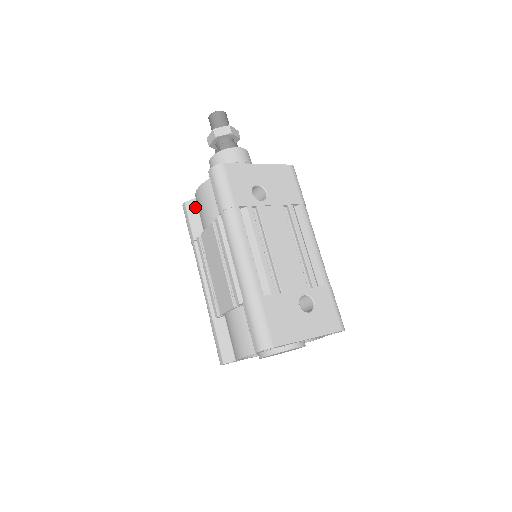
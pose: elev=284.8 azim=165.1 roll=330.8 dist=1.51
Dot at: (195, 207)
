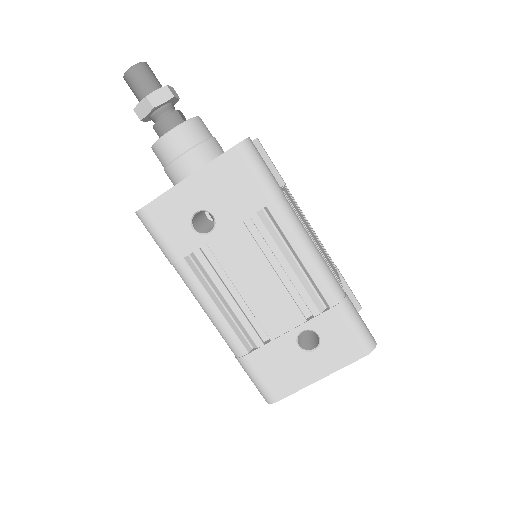
Dot at: occluded
